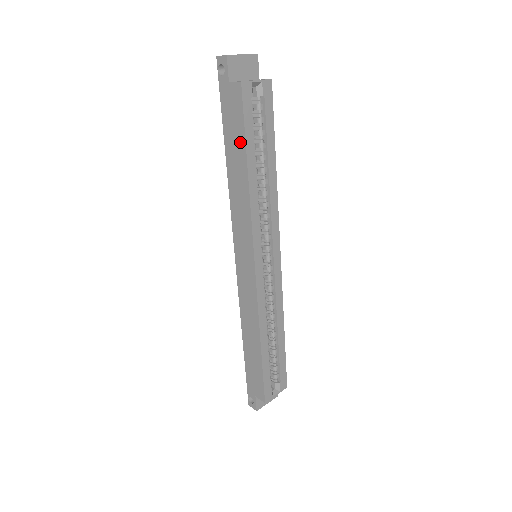
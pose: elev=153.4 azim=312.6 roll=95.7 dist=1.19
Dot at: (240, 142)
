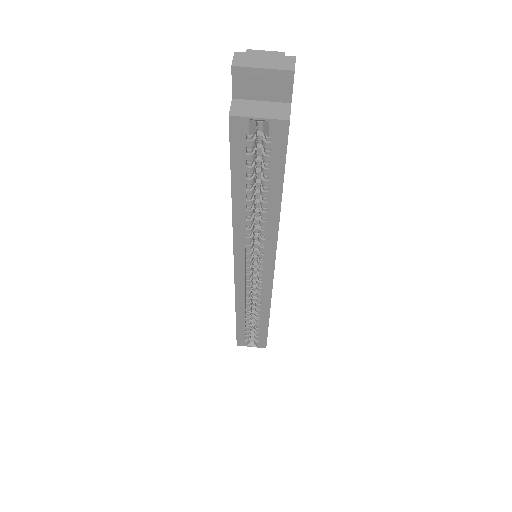
Dot at: occluded
